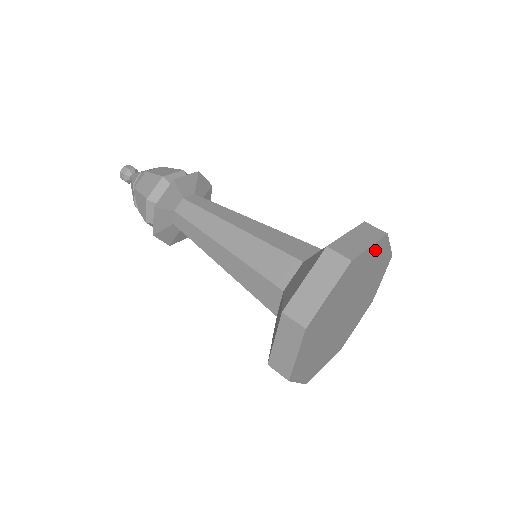
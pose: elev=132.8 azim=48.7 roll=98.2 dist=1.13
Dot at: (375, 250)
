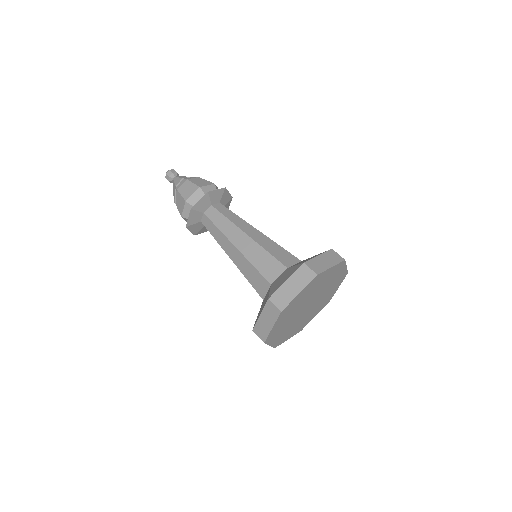
Dot at: (335, 269)
